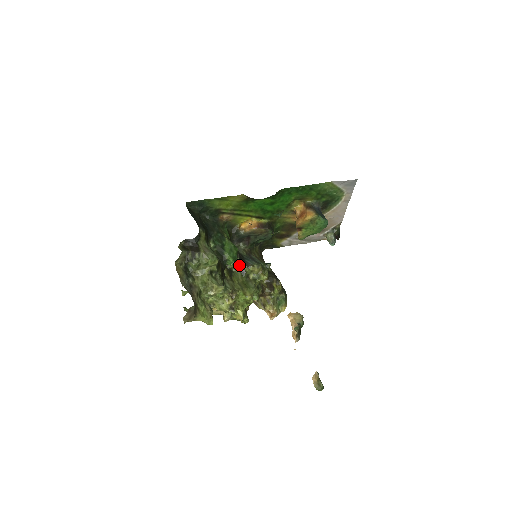
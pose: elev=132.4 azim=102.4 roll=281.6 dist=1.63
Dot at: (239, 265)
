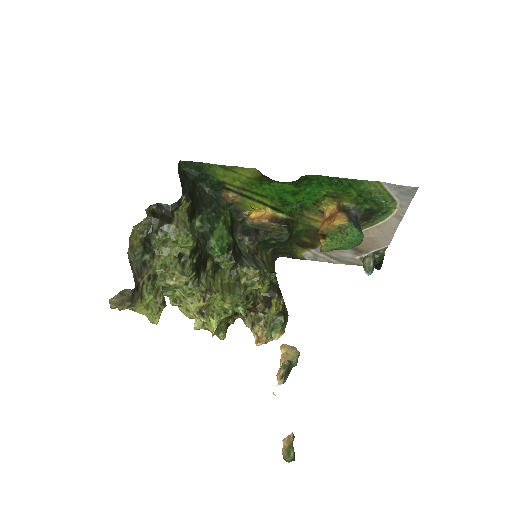
Dot at: (230, 261)
